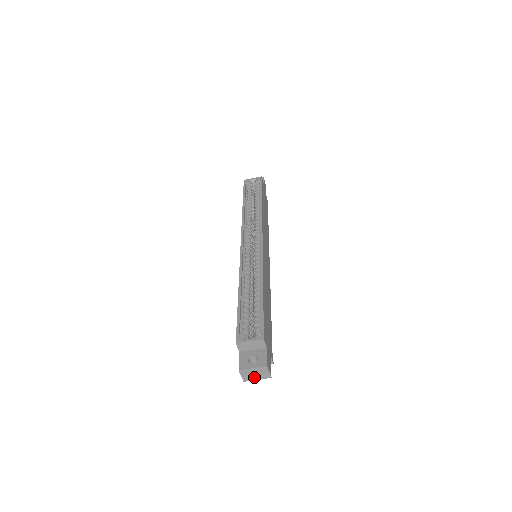
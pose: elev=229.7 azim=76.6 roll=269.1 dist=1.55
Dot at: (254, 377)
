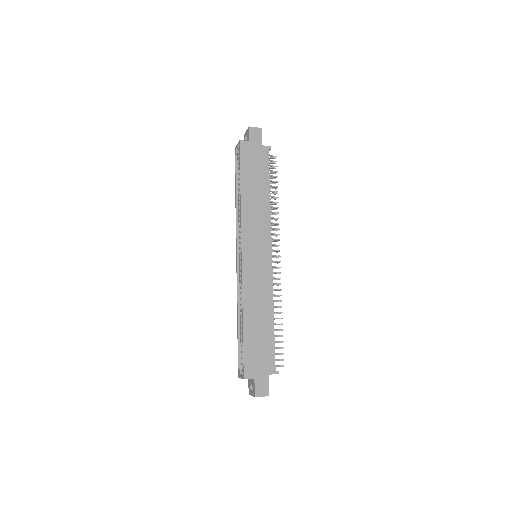
Dot at: occluded
